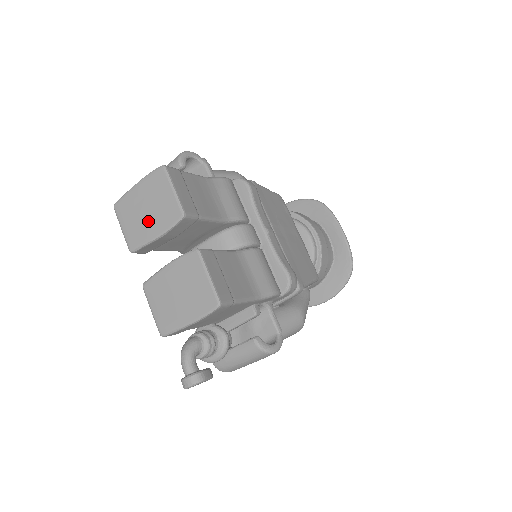
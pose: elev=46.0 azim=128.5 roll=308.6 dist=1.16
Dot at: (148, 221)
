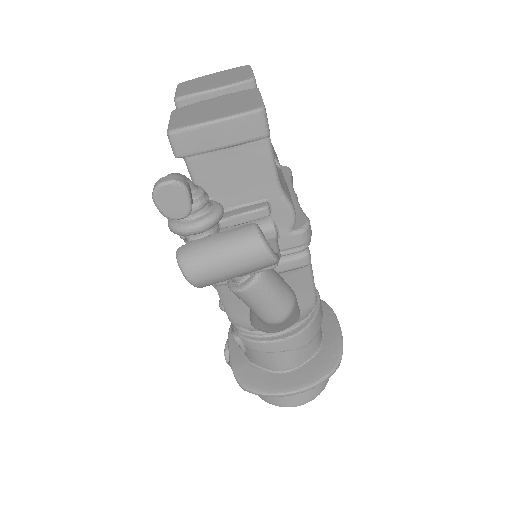
Dot at: (211, 83)
